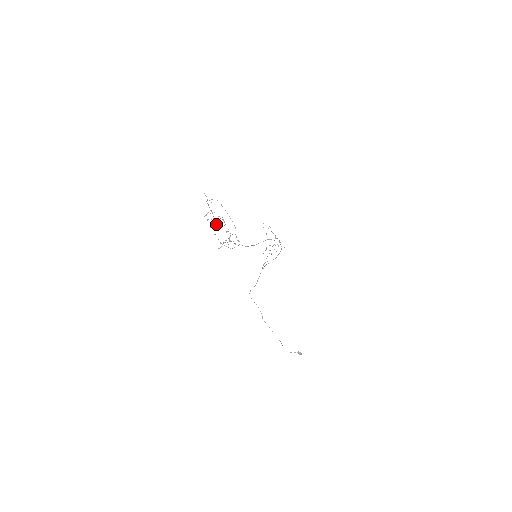
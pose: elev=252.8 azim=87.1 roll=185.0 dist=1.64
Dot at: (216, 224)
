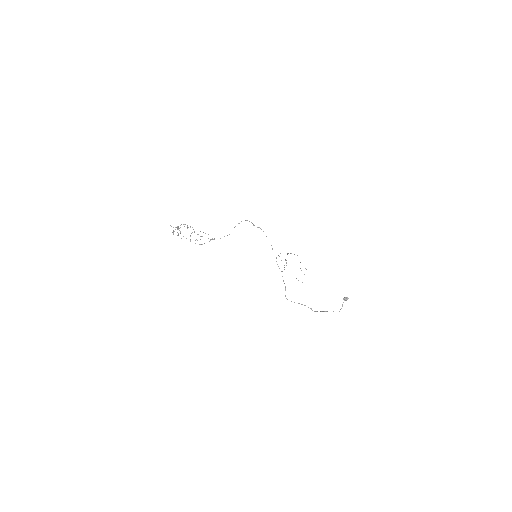
Dot at: occluded
